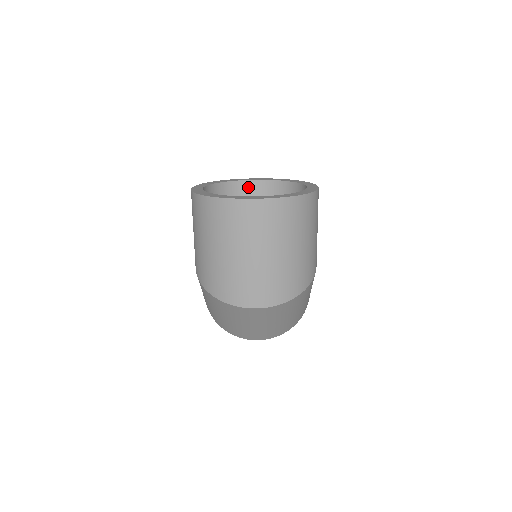
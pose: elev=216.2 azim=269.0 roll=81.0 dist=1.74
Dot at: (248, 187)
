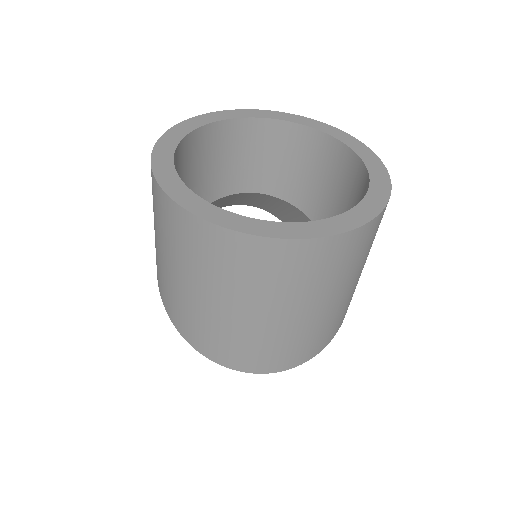
Dot at: (245, 129)
